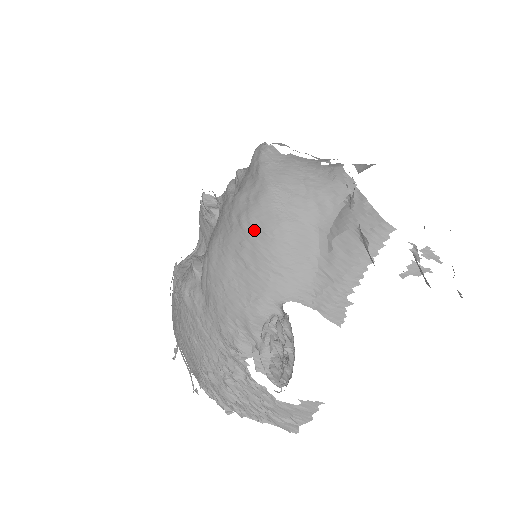
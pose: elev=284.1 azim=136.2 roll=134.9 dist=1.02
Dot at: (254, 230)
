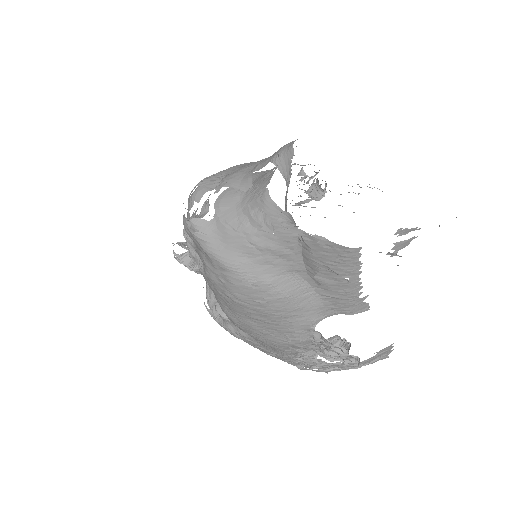
Dot at: (247, 302)
